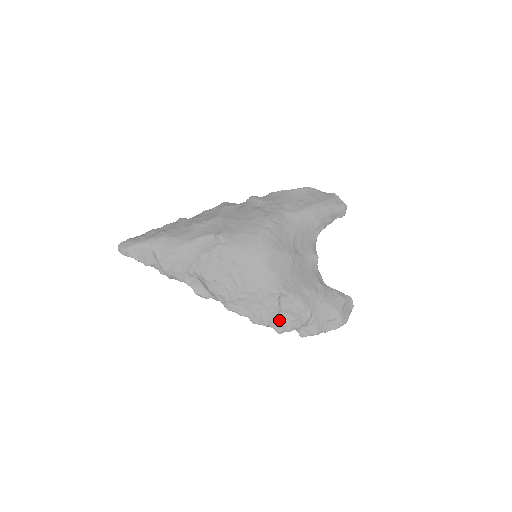
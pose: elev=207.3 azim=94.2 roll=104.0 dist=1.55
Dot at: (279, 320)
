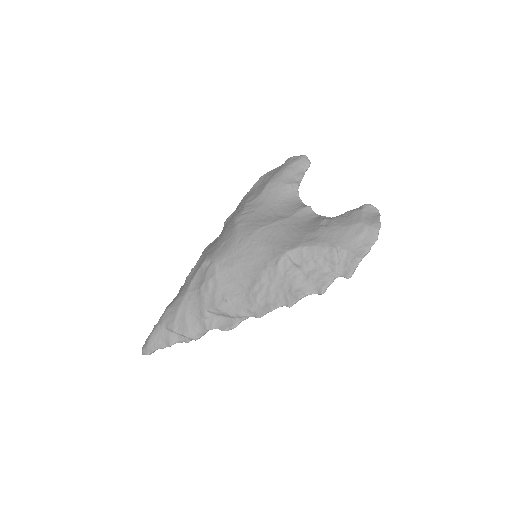
Dot at: (310, 281)
